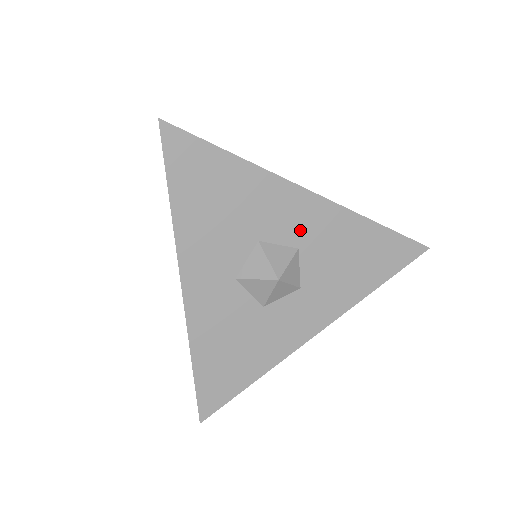
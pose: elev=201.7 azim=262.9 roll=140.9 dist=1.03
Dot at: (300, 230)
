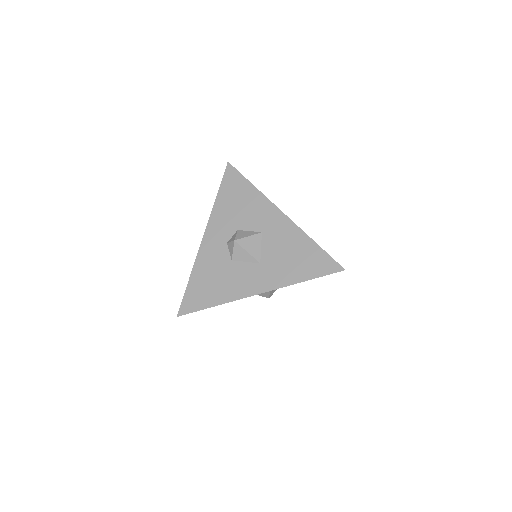
Dot at: occluded
